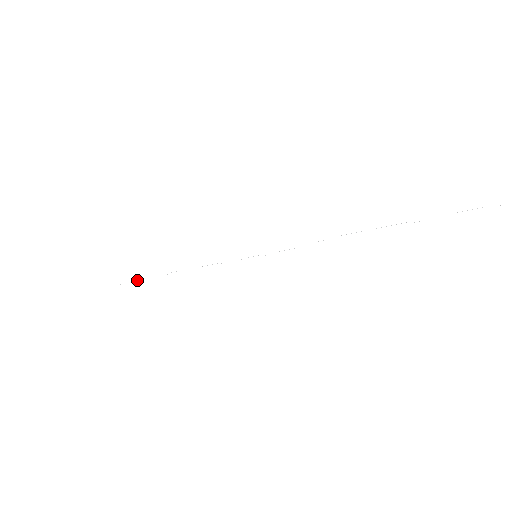
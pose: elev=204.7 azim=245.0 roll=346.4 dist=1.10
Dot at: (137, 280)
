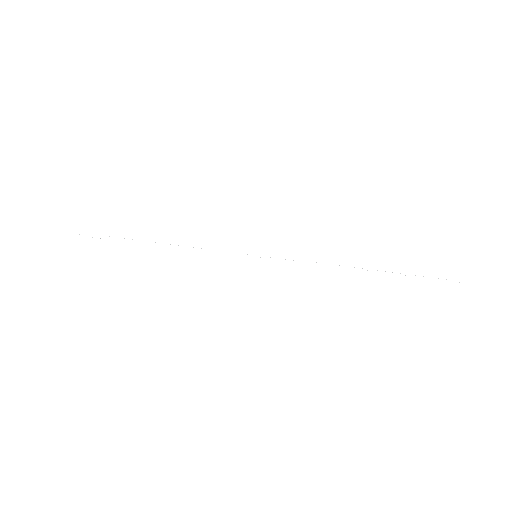
Dot at: occluded
